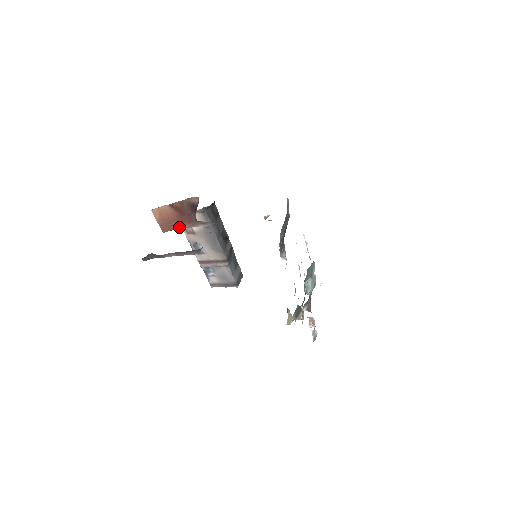
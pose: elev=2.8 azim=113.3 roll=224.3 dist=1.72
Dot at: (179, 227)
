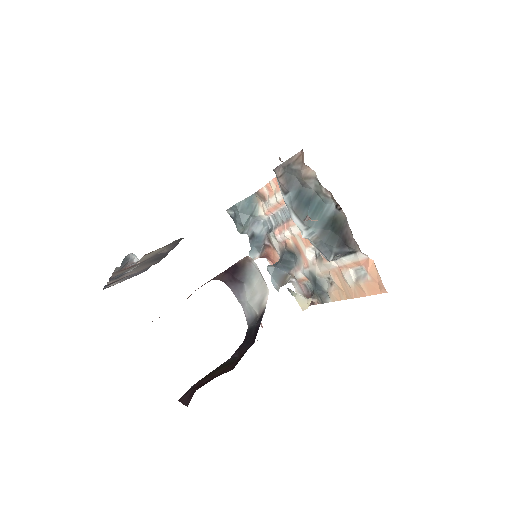
Dot at: occluded
